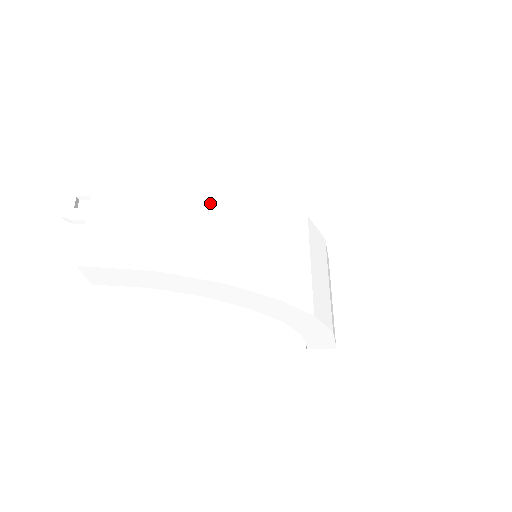
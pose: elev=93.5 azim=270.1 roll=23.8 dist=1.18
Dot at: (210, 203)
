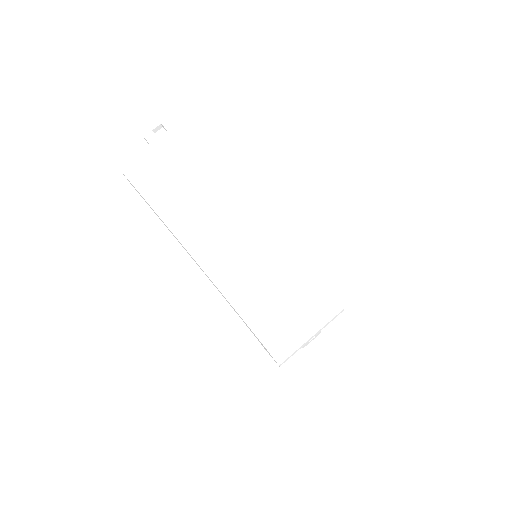
Dot at: (236, 196)
